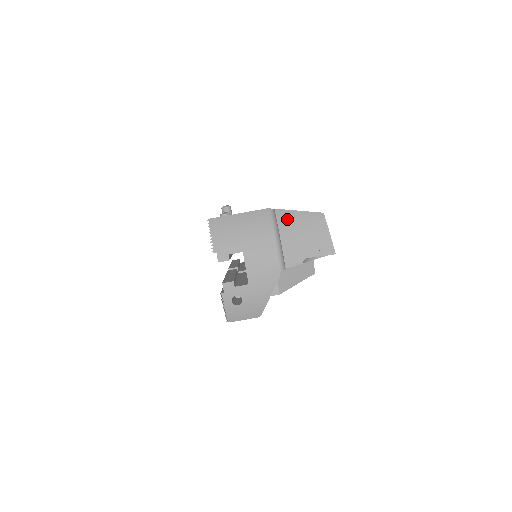
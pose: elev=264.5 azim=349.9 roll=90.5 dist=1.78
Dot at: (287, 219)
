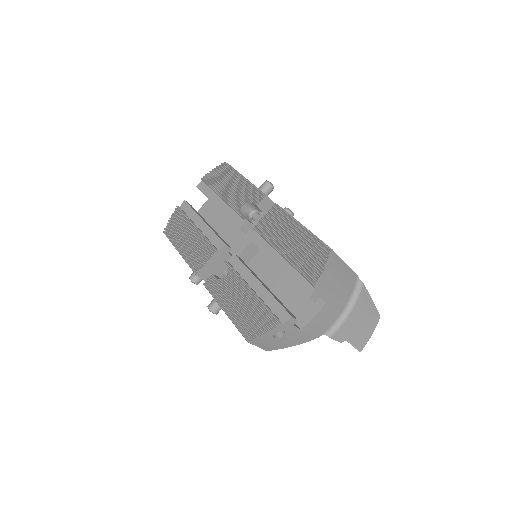
Dot at: (364, 301)
